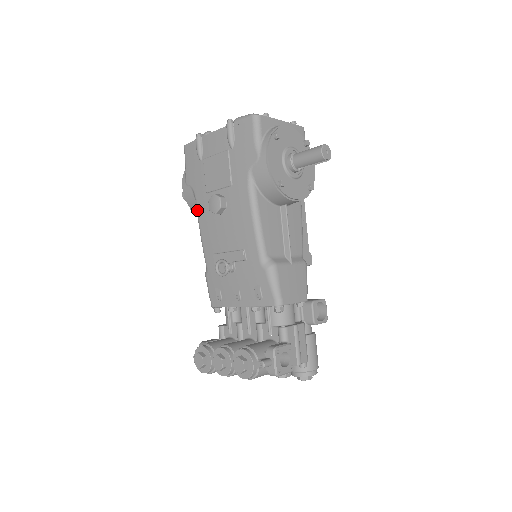
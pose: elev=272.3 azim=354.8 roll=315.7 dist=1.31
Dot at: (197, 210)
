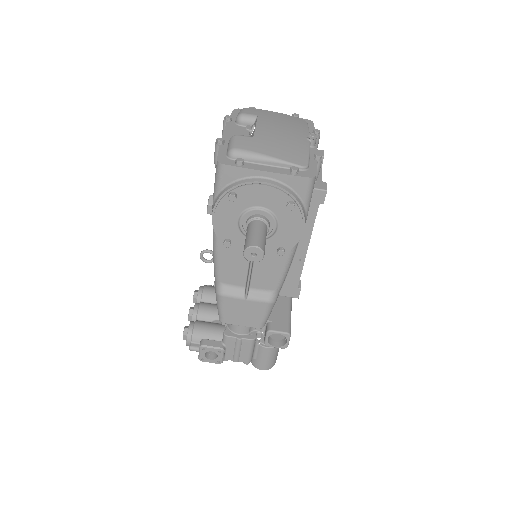
Dot at: occluded
